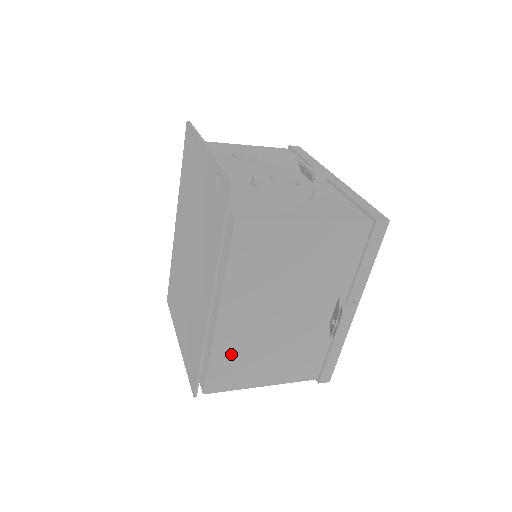
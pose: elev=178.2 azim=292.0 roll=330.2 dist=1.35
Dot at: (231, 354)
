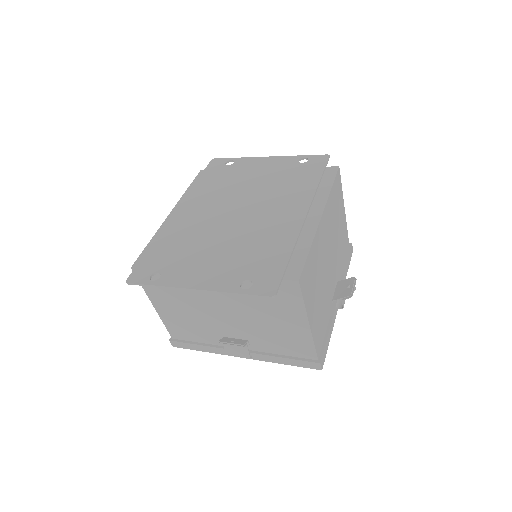
Dot at: (314, 260)
